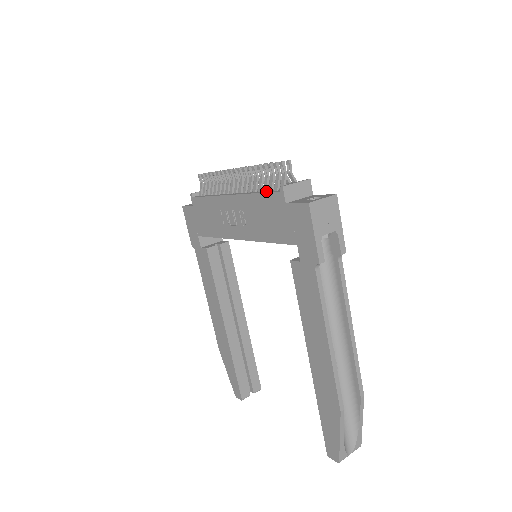
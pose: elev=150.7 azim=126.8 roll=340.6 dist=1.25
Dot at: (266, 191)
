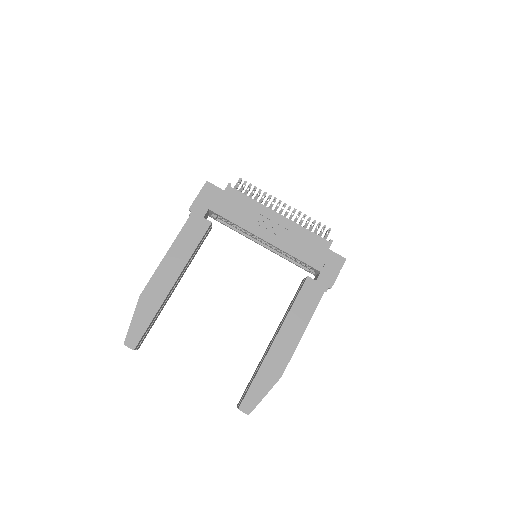
Dot at: (312, 233)
